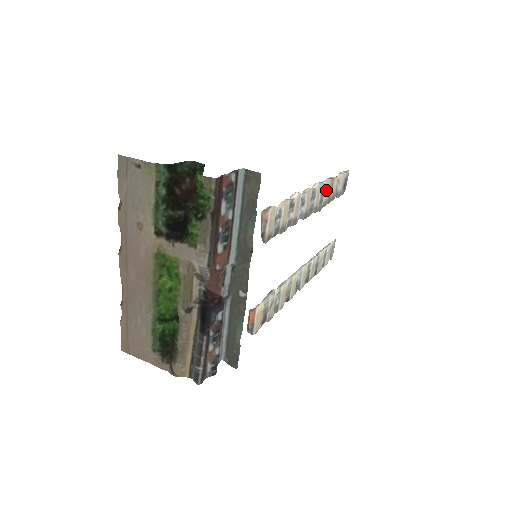
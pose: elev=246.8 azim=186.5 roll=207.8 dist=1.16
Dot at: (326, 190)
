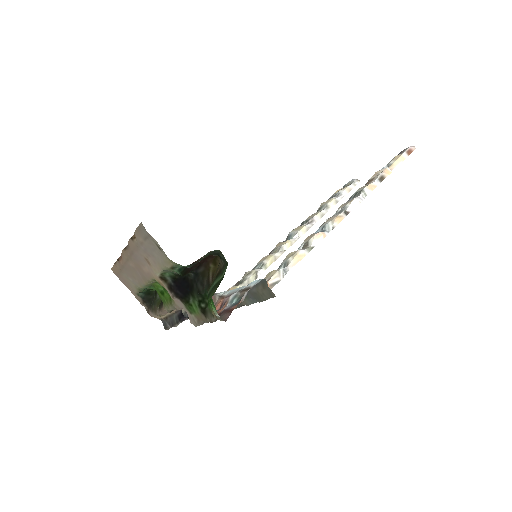
Dot at: occluded
